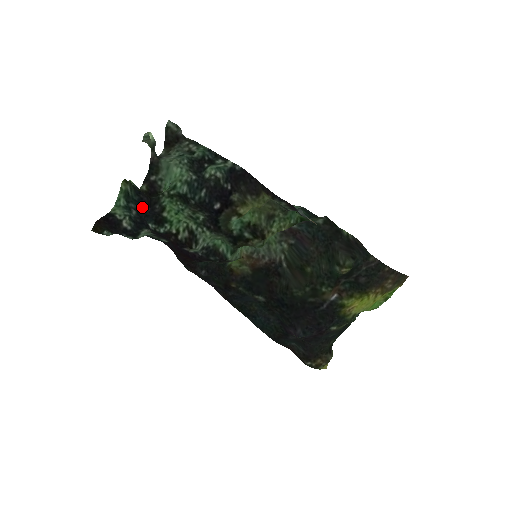
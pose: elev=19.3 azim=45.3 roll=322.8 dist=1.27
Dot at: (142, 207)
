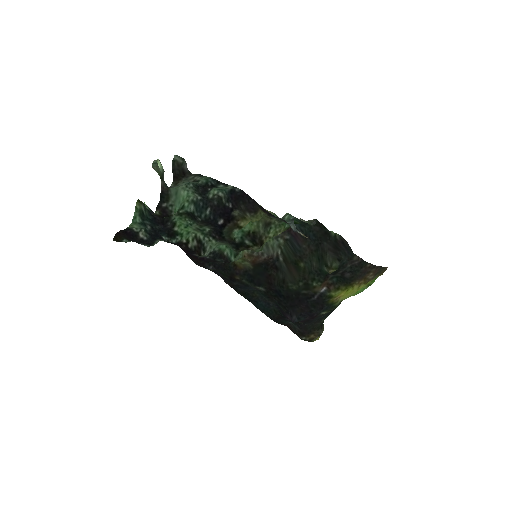
Dot at: (156, 224)
